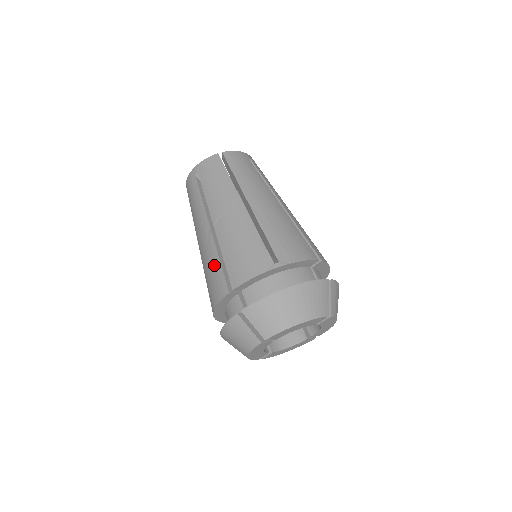
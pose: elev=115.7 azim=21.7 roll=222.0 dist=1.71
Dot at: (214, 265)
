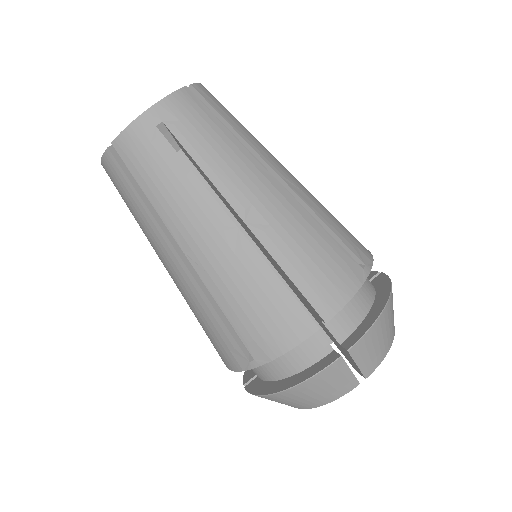
Dot at: (266, 289)
